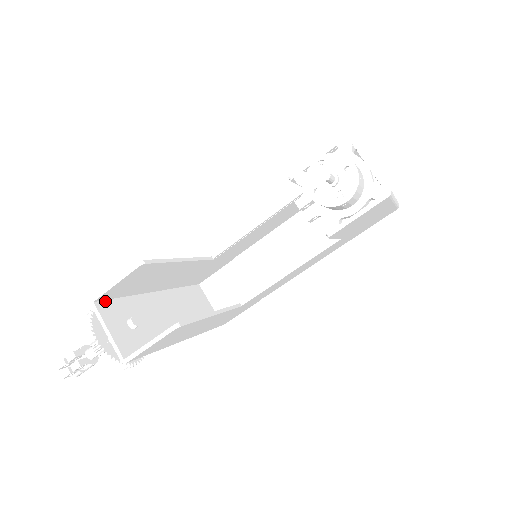
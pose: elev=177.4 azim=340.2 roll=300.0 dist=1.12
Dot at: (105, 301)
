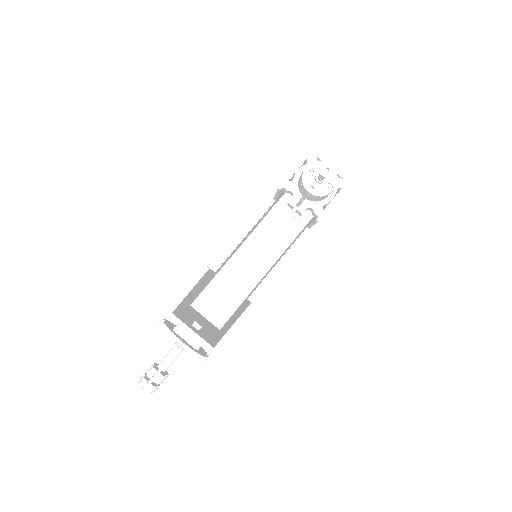
Dot at: (174, 313)
